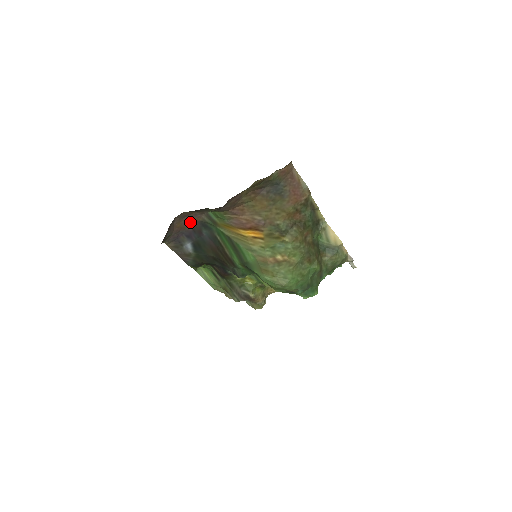
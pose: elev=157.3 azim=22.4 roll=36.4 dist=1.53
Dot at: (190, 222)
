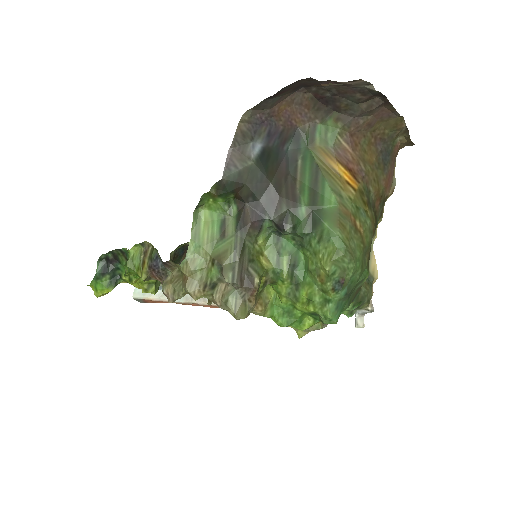
Dot at: (291, 118)
